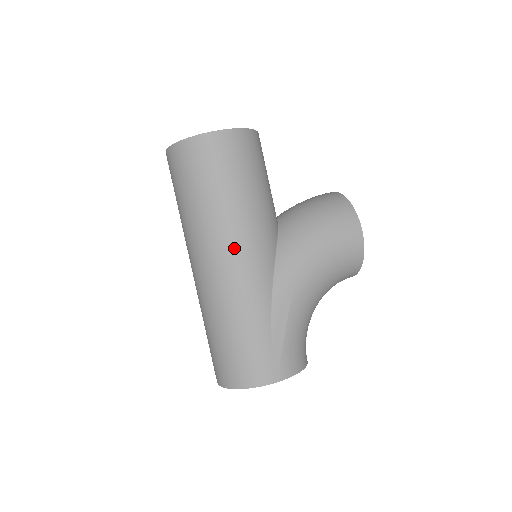
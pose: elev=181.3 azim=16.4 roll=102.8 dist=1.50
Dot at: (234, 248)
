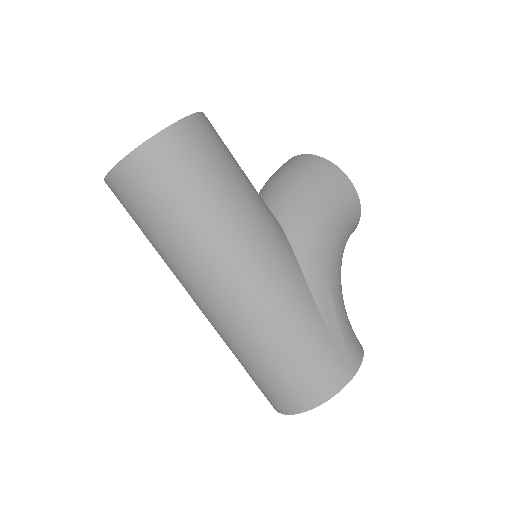
Dot at: (251, 253)
